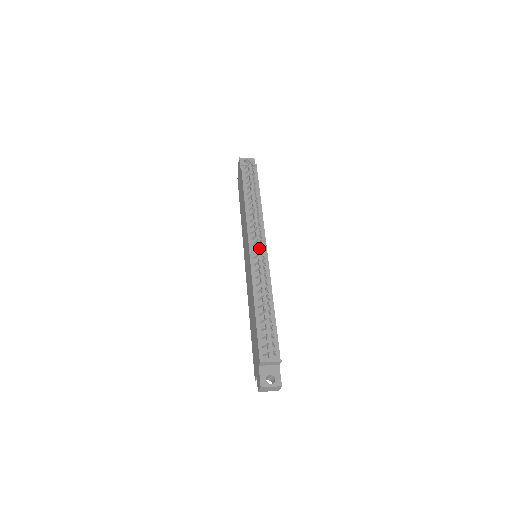
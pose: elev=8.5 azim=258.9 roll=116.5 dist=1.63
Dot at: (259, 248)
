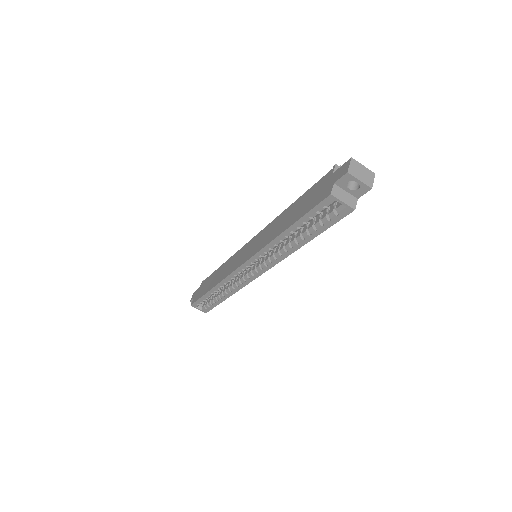
Dot at: occluded
